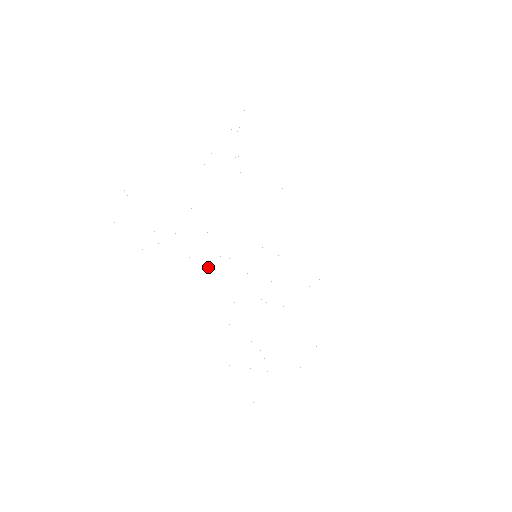
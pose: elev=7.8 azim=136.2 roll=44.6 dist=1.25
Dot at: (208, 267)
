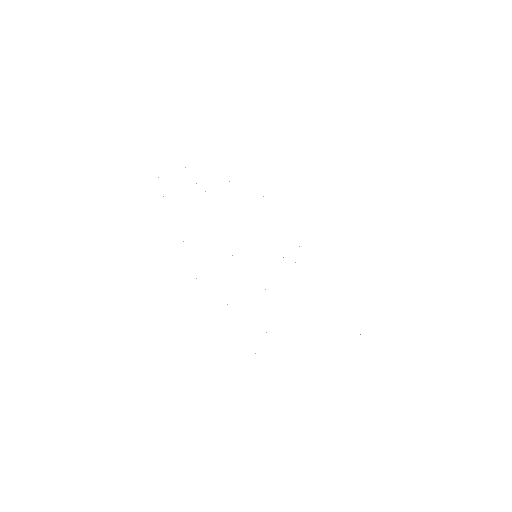
Dot at: occluded
